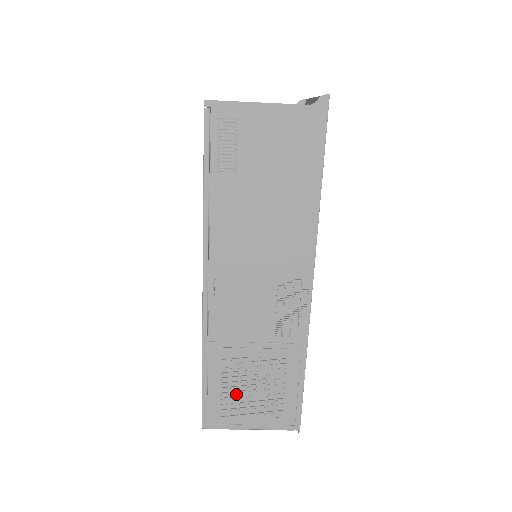
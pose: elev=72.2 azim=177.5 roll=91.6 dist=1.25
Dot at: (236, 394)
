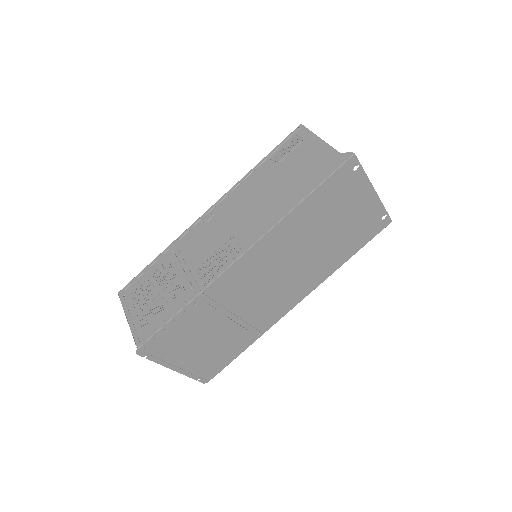
Dot at: (148, 288)
